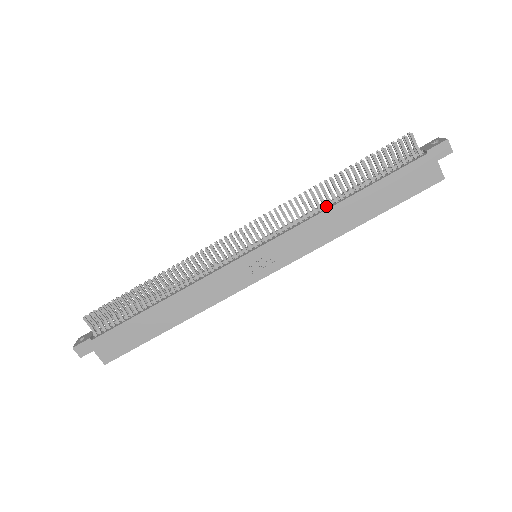
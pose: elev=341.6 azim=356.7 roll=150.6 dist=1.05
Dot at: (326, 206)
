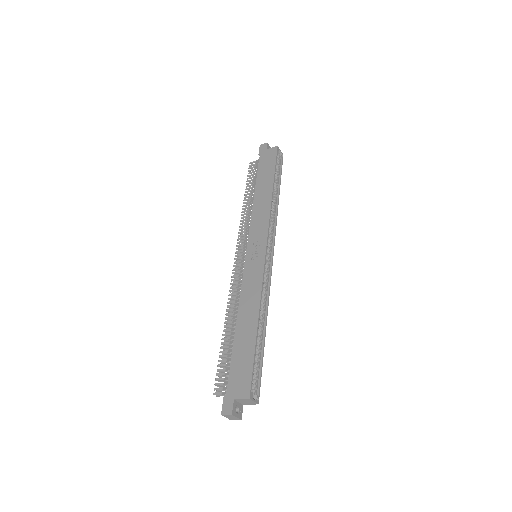
Dot at: occluded
